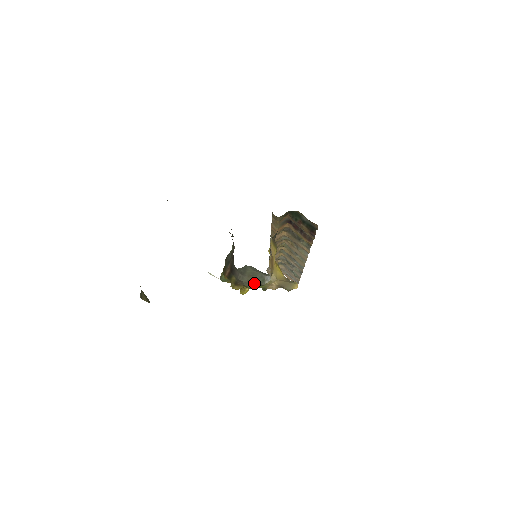
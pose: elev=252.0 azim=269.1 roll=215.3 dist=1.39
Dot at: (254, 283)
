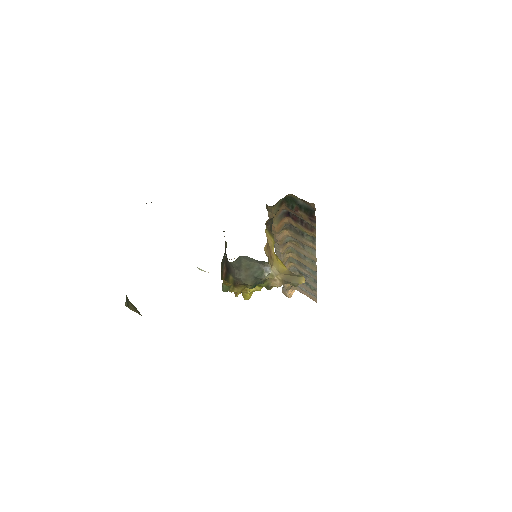
Dot at: (253, 278)
